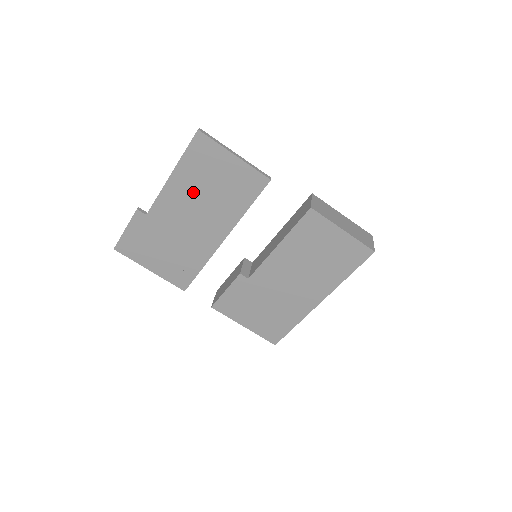
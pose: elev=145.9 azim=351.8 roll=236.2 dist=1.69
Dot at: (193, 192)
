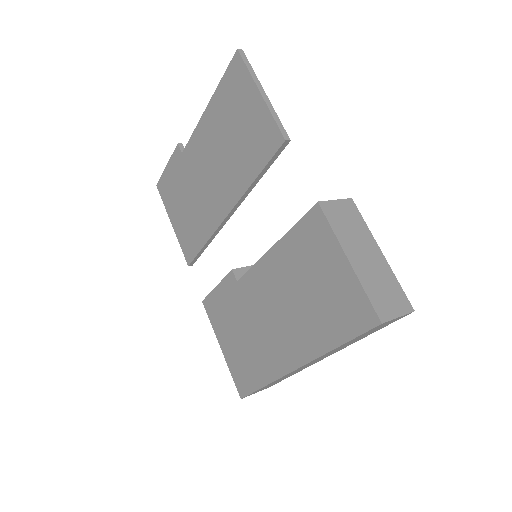
Dot at: (218, 136)
